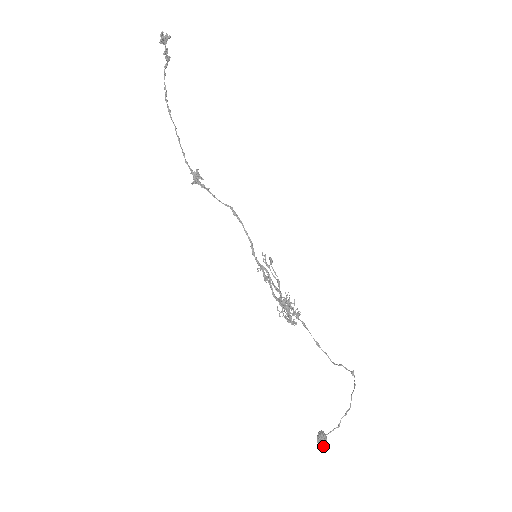
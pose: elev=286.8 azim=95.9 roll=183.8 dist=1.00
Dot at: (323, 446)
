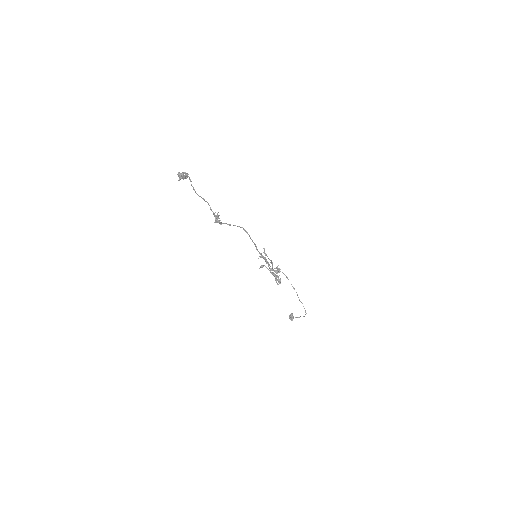
Dot at: (291, 320)
